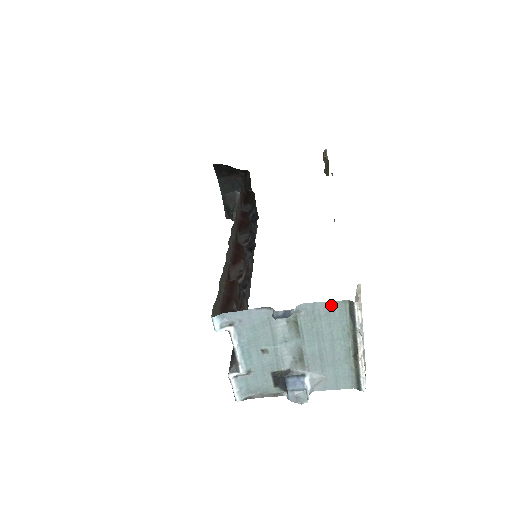
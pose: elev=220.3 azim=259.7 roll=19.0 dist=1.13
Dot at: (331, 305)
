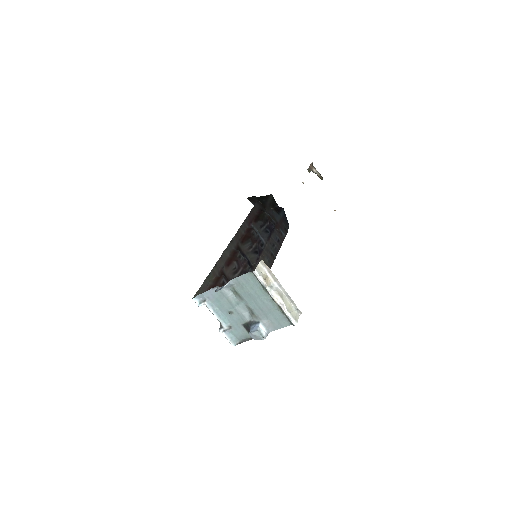
Dot at: (245, 277)
